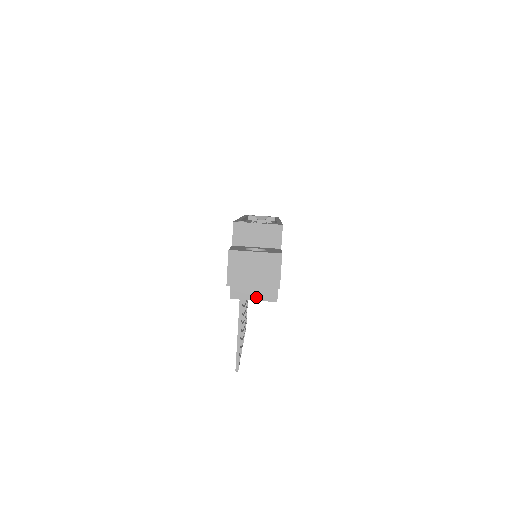
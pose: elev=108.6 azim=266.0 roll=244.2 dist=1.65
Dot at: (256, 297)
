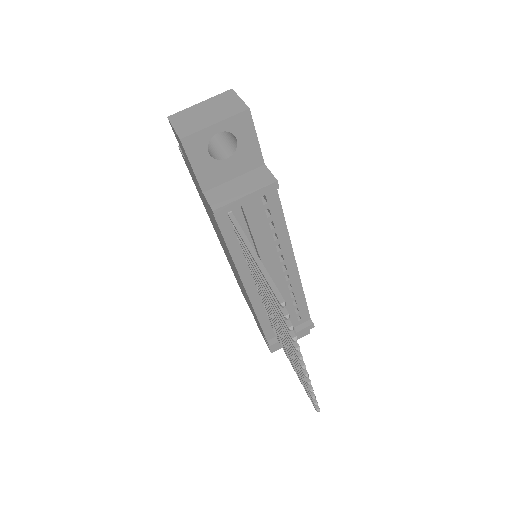
Dot at: (247, 191)
